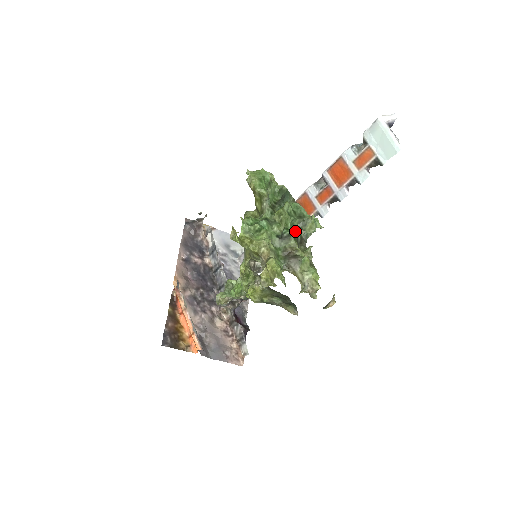
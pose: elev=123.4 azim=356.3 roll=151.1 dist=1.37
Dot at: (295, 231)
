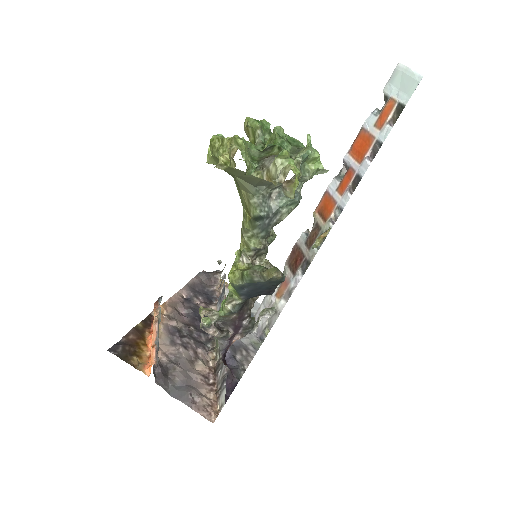
Dot at: occluded
